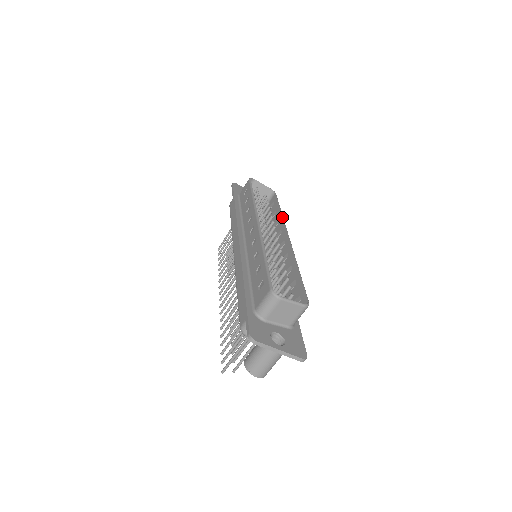
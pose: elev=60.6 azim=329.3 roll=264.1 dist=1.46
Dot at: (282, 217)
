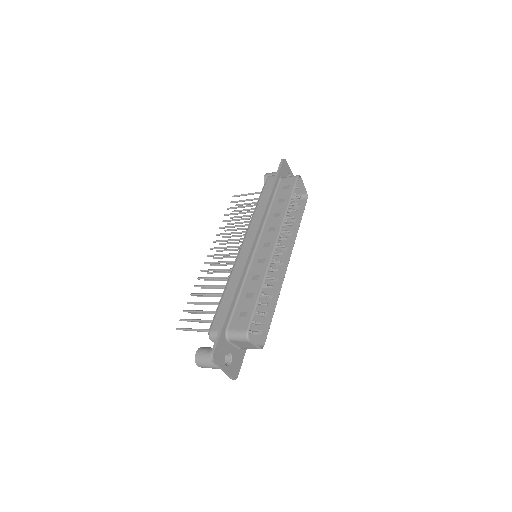
Dot at: (296, 235)
